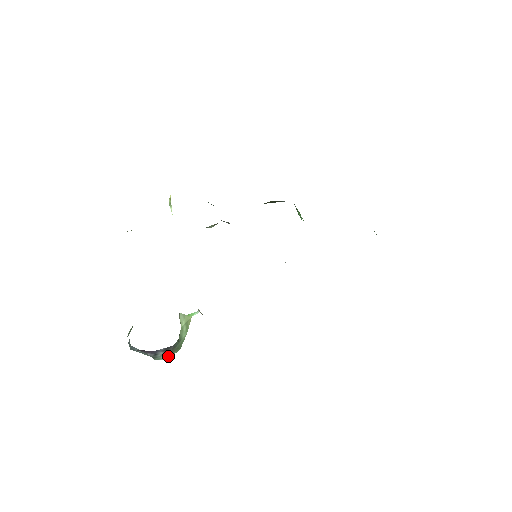
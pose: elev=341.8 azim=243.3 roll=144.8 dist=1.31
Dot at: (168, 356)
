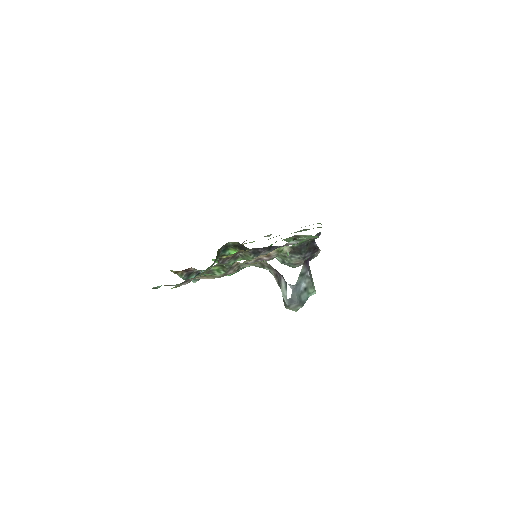
Dot at: occluded
